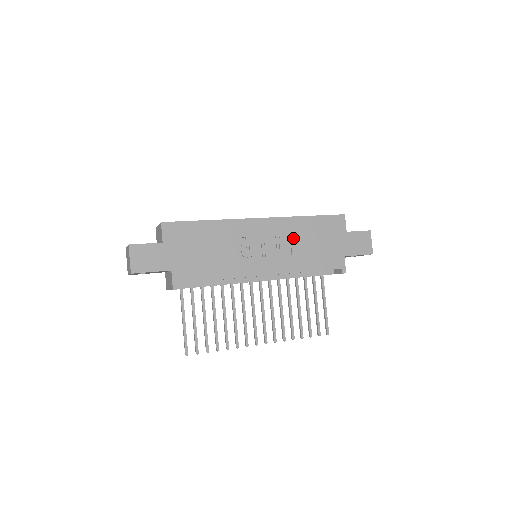
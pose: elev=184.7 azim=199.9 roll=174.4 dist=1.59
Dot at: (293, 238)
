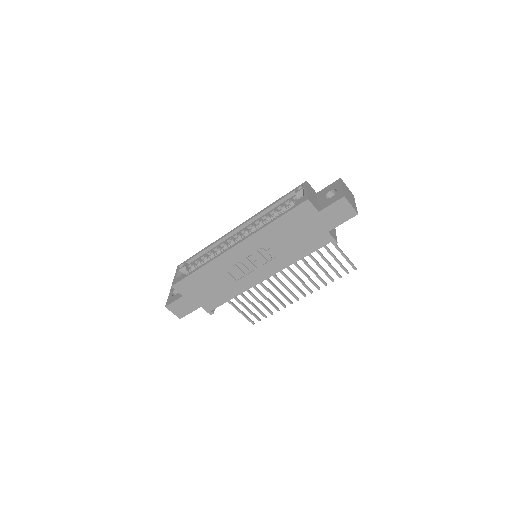
Dot at: (271, 244)
